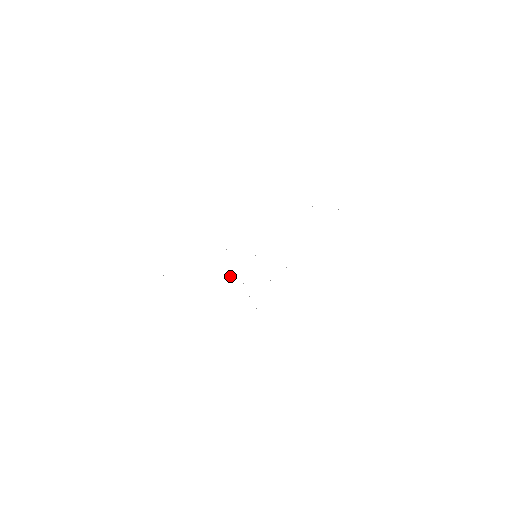
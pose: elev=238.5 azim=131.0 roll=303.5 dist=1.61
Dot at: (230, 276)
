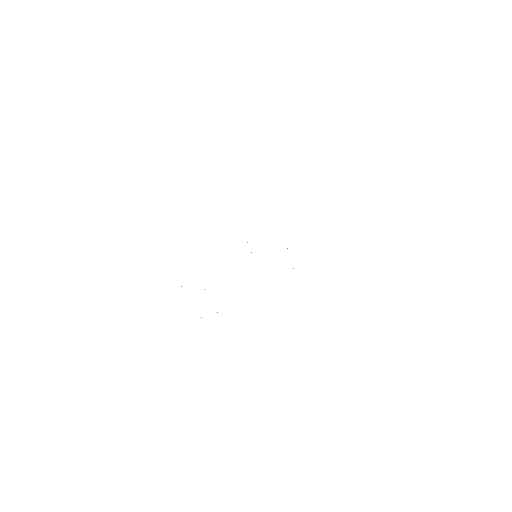
Dot at: occluded
